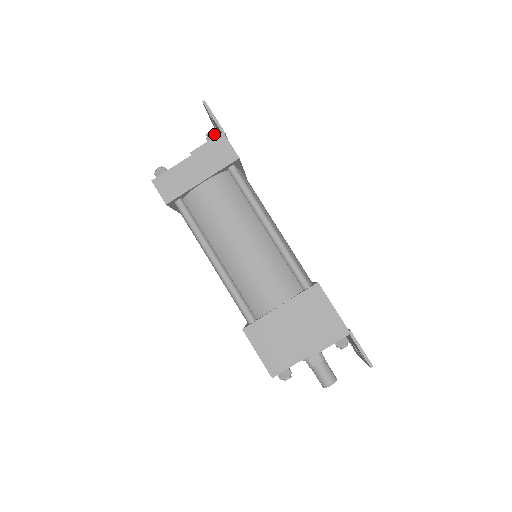
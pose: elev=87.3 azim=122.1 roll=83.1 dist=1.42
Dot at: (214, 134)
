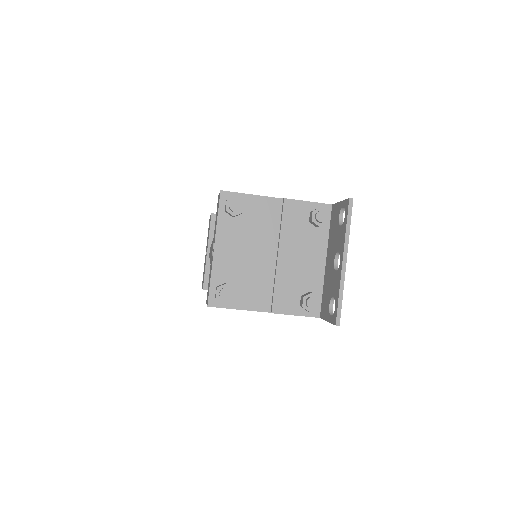
Dot at: (314, 310)
